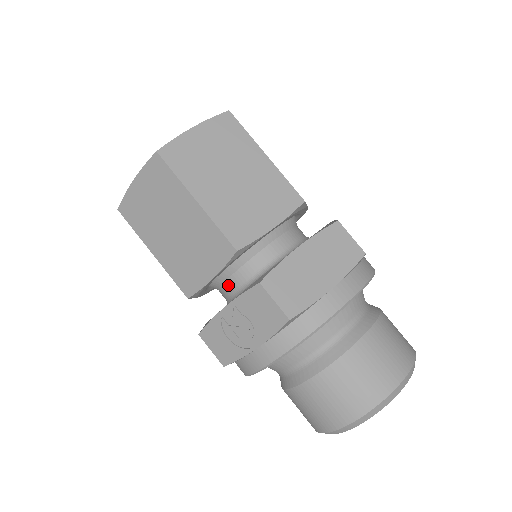
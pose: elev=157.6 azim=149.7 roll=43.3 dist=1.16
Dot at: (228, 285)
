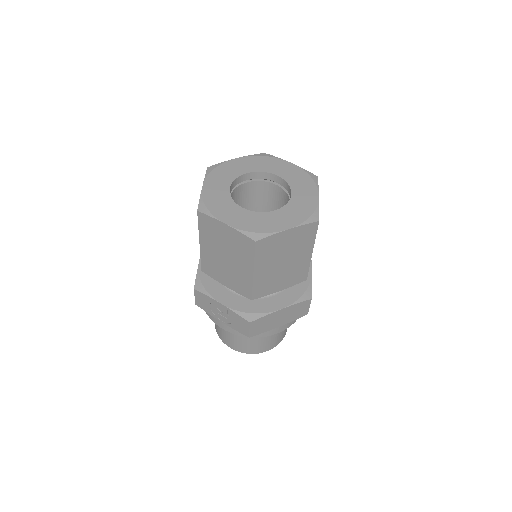
Dot at: occluded
